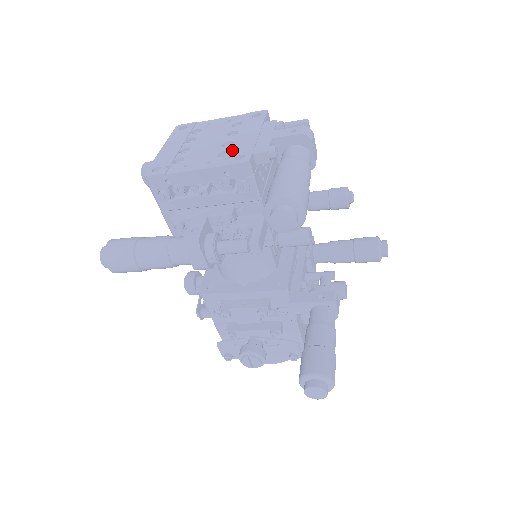
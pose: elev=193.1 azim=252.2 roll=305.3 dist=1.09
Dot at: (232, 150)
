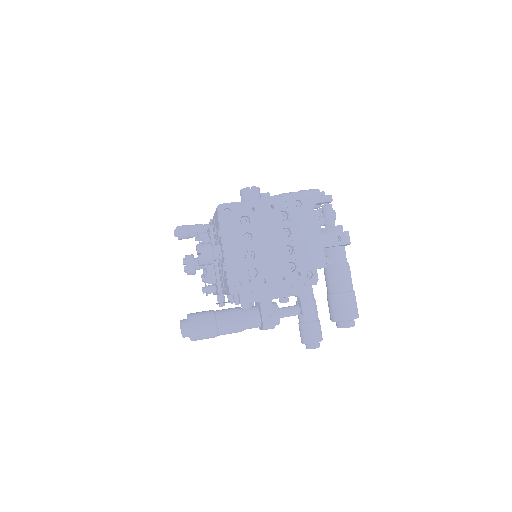
Dot at: (298, 263)
